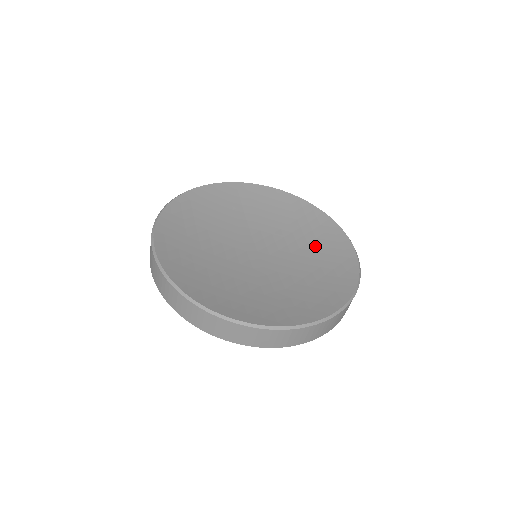
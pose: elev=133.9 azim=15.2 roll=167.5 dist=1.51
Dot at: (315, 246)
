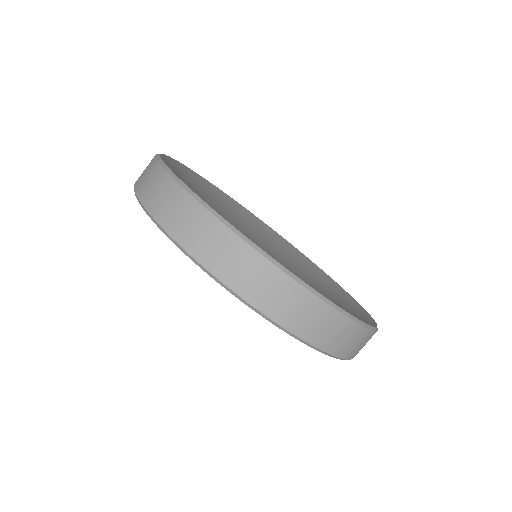
Dot at: (291, 257)
